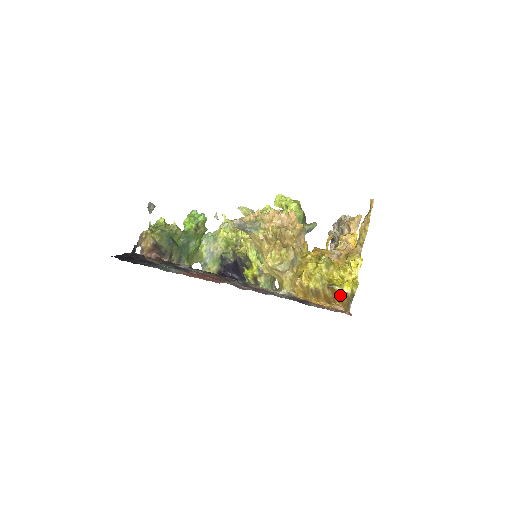
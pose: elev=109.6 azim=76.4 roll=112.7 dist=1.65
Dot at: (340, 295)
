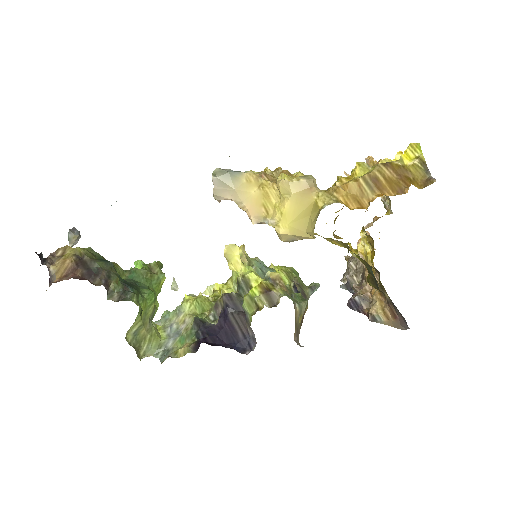
Dot at: (407, 172)
